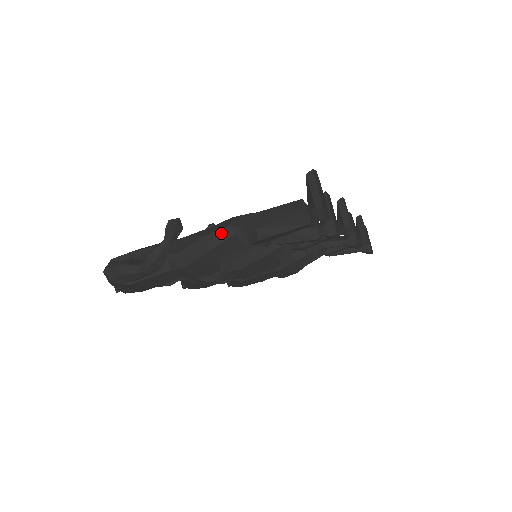
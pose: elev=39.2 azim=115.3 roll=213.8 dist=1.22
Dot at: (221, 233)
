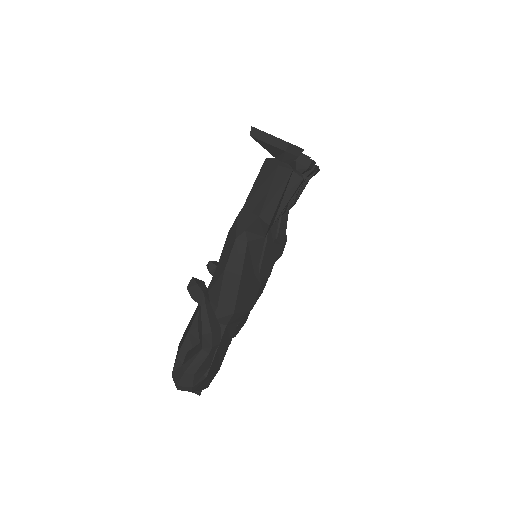
Dot at: (235, 252)
